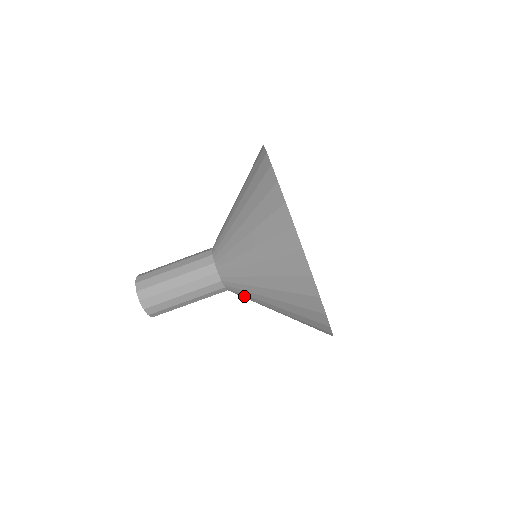
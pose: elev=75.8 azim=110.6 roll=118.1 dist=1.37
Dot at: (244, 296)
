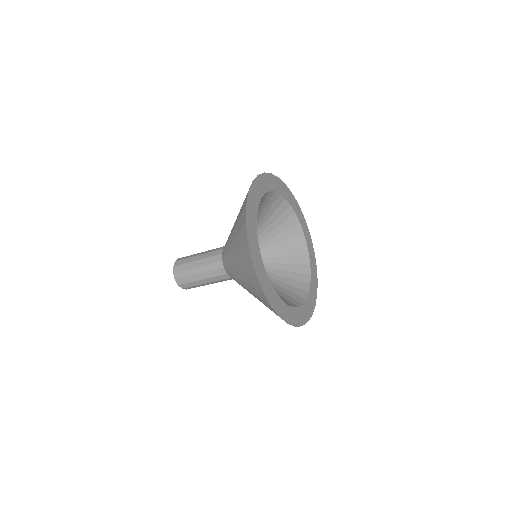
Dot at: occluded
